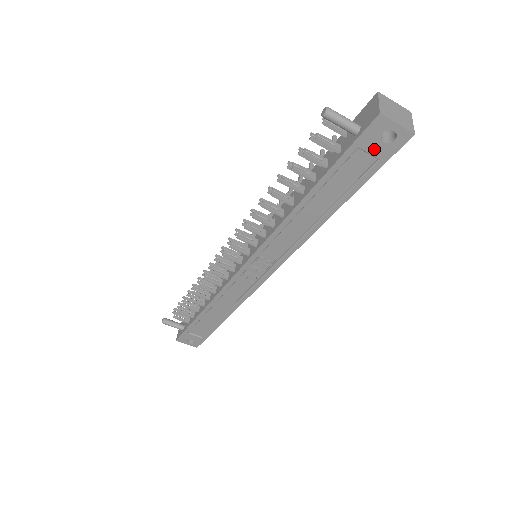
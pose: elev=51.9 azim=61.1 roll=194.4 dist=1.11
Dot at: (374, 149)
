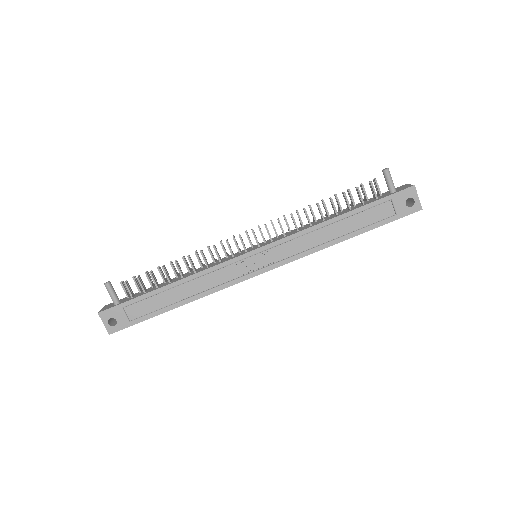
Dot at: (399, 206)
